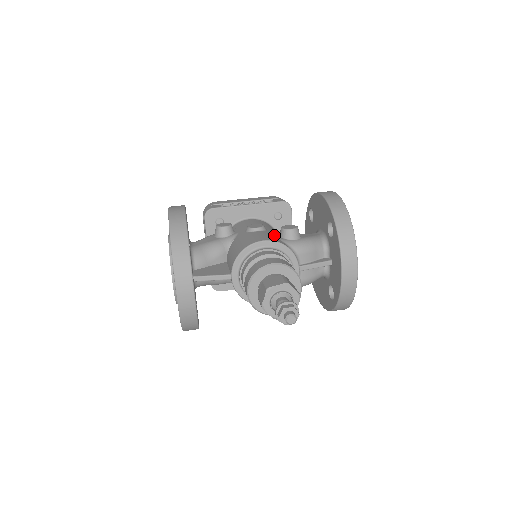
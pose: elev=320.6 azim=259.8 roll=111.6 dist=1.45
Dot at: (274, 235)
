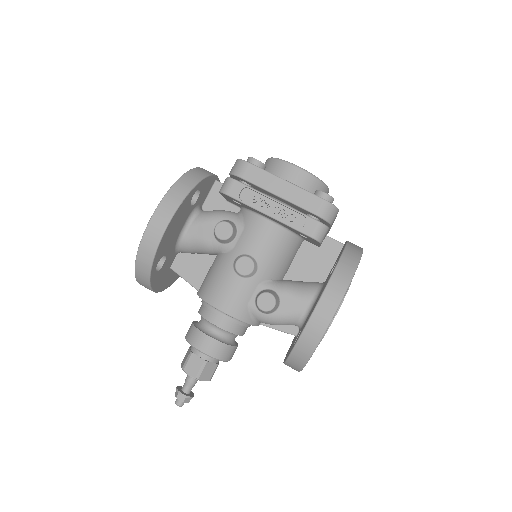
Dot at: (251, 293)
